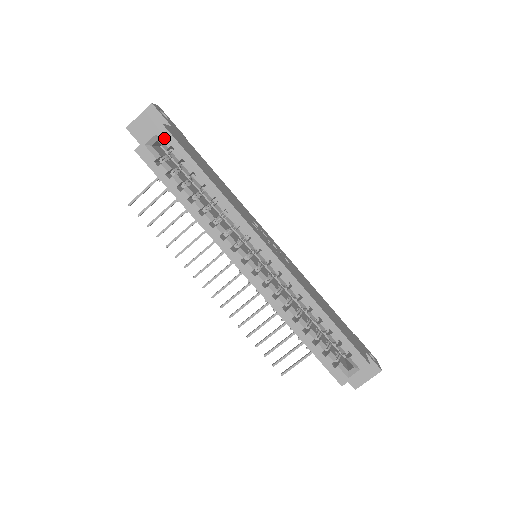
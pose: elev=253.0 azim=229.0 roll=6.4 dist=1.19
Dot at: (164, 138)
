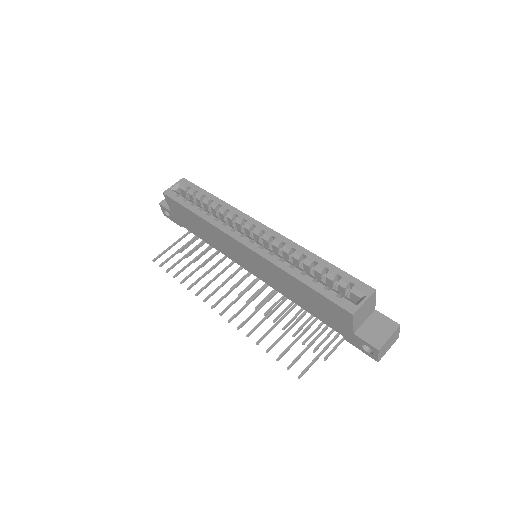
Dot at: (184, 183)
